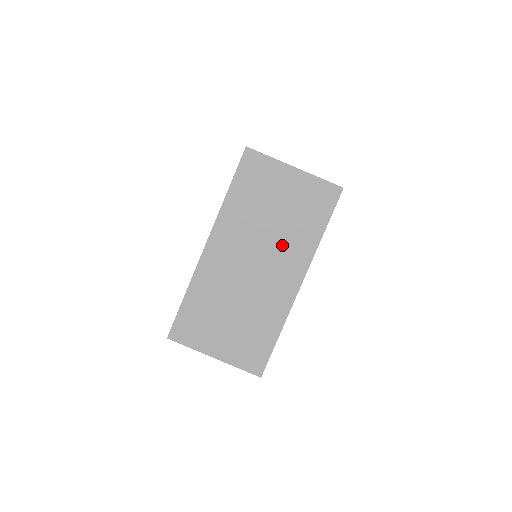
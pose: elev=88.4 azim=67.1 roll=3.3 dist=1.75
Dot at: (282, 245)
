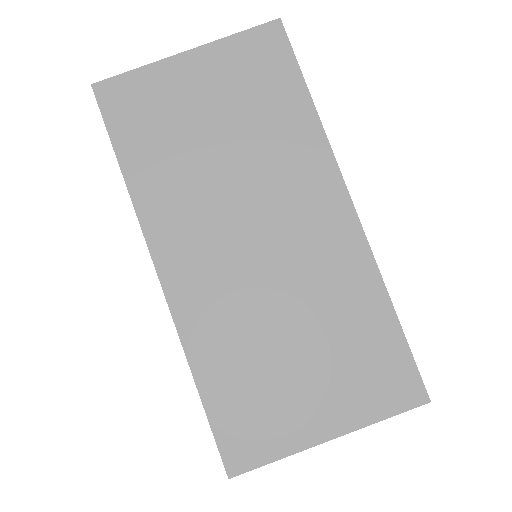
Dot at: (270, 172)
